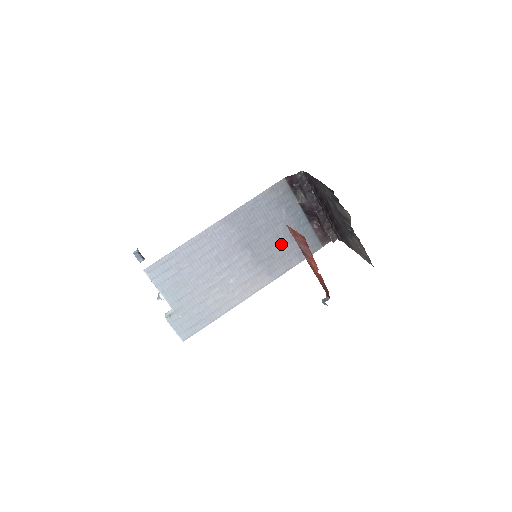
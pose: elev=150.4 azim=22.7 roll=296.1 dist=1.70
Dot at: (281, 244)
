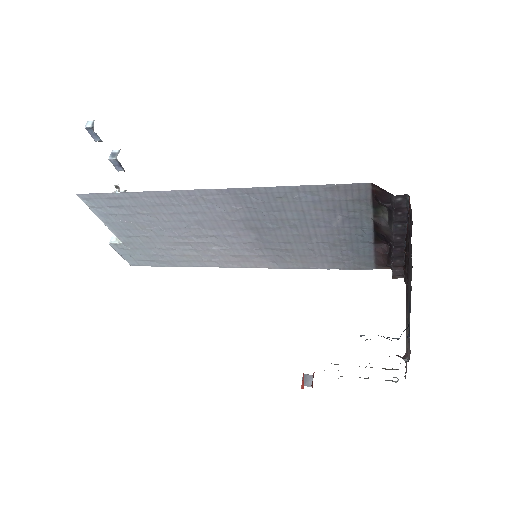
Dot at: (310, 245)
